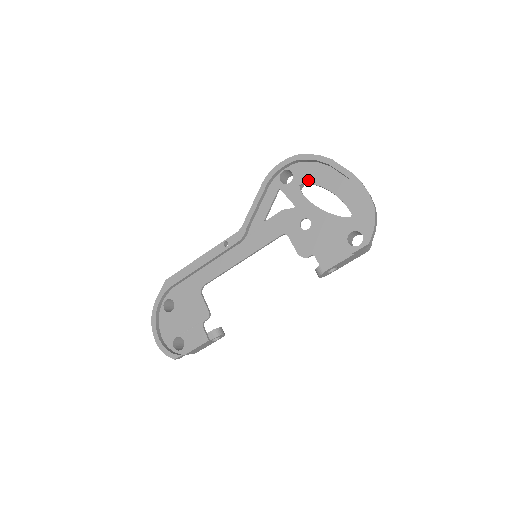
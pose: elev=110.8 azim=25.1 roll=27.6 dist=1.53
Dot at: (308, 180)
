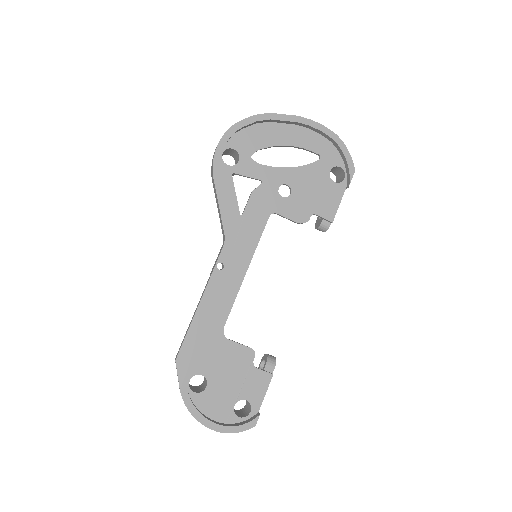
Dot at: (256, 147)
